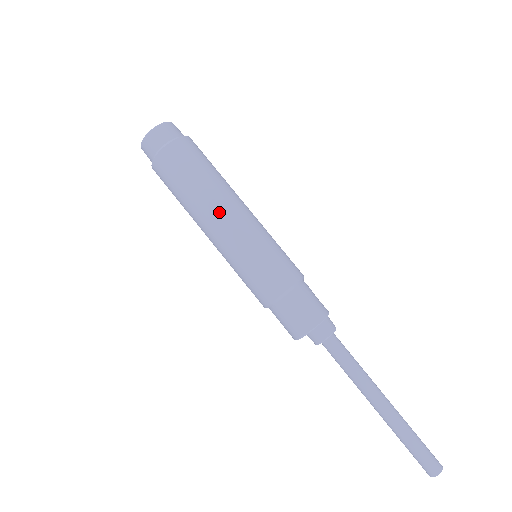
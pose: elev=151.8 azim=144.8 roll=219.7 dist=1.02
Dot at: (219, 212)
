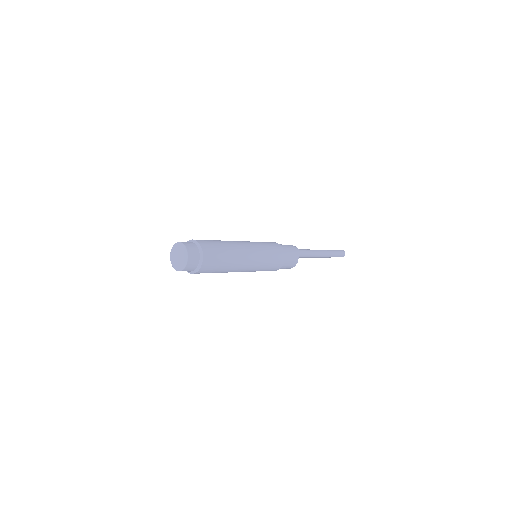
Dot at: (243, 264)
